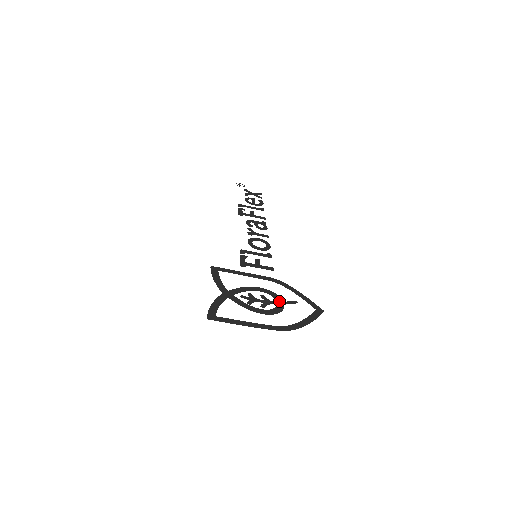
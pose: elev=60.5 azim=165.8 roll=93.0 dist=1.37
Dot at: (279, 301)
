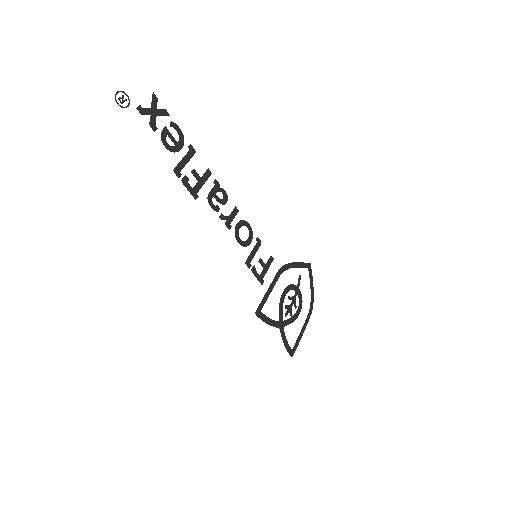
Dot at: (296, 289)
